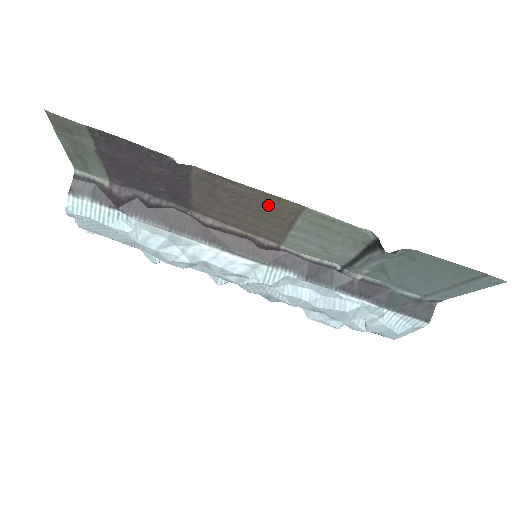
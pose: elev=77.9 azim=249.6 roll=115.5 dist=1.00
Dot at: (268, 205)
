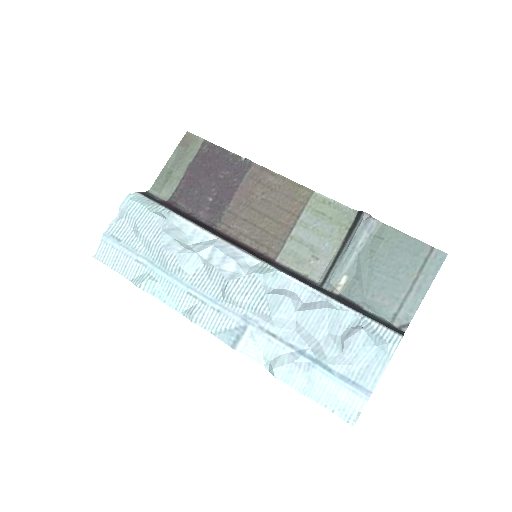
Dot at: (288, 197)
